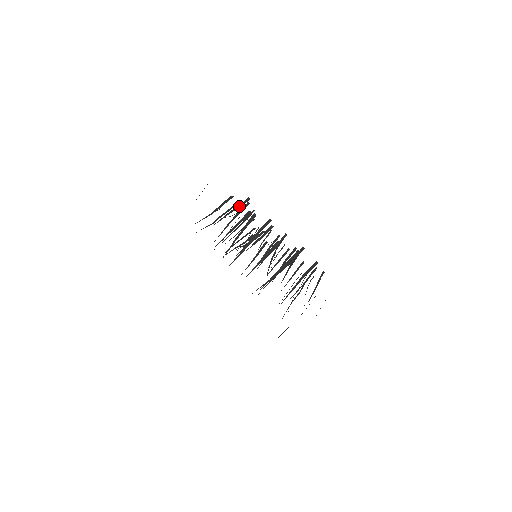
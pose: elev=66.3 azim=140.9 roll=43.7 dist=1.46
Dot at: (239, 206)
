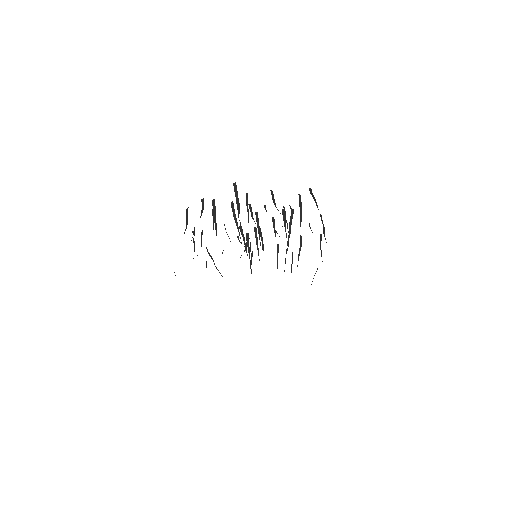
Dot at: (313, 196)
